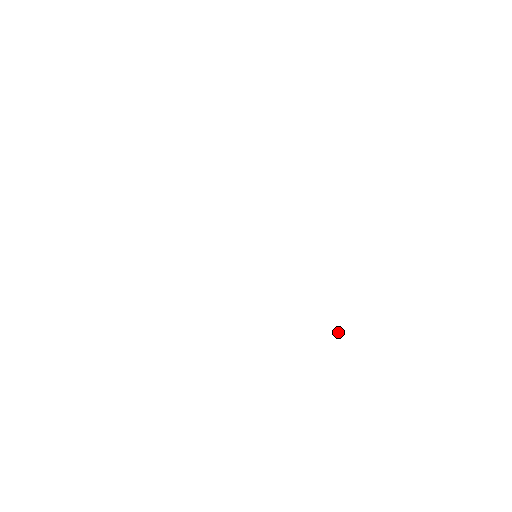
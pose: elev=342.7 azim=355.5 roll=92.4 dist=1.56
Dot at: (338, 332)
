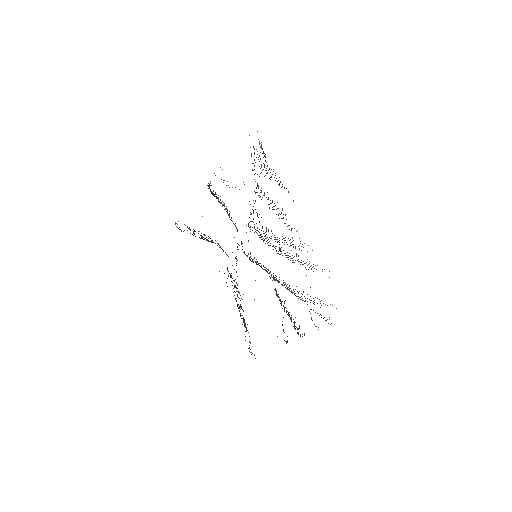
Dot at: occluded
